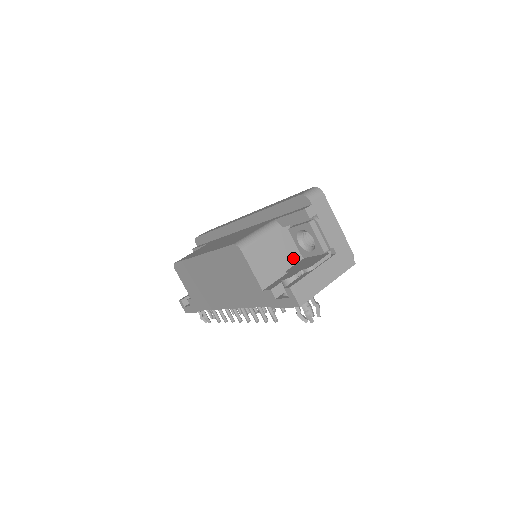
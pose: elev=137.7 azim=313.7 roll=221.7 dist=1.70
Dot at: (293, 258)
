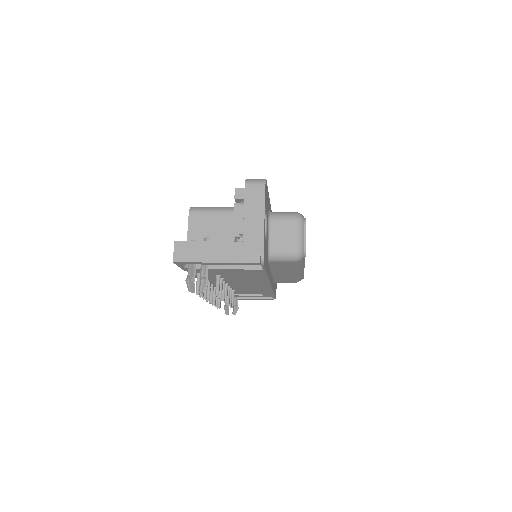
Dot at: occluded
